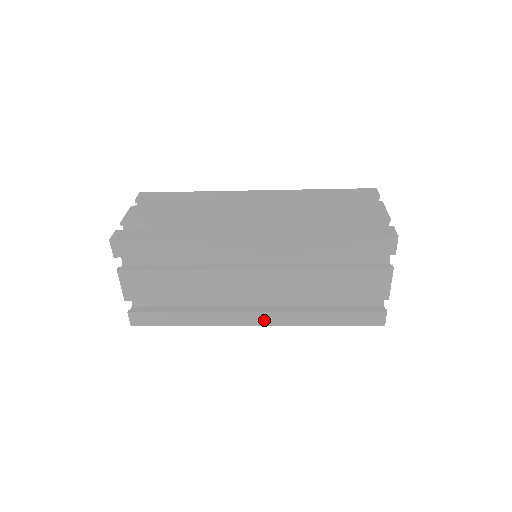
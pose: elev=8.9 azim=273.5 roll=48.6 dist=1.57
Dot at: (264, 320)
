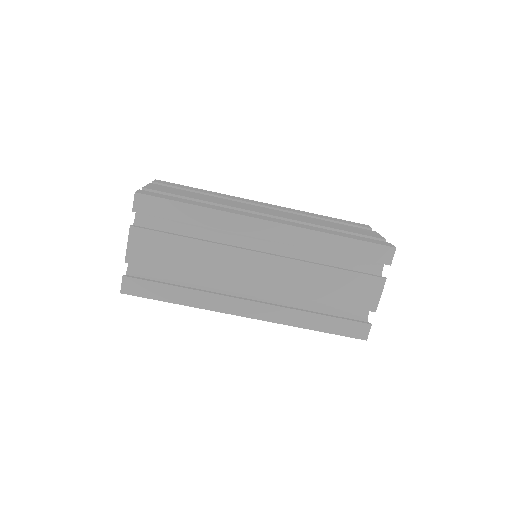
Dot at: (256, 312)
